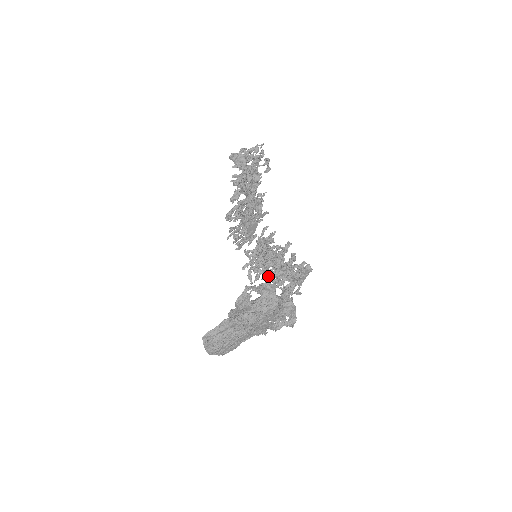
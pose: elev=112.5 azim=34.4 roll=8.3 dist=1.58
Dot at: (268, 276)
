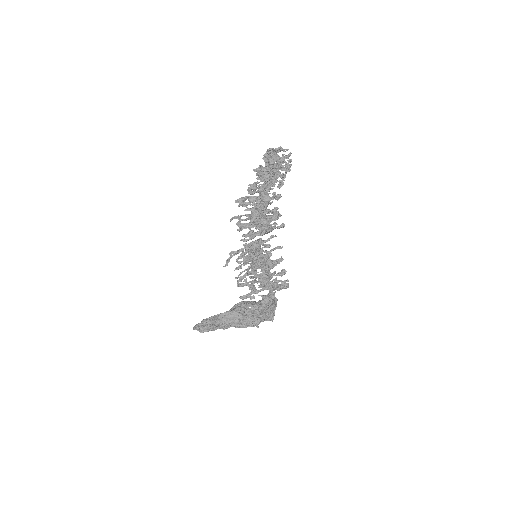
Dot at: (257, 277)
